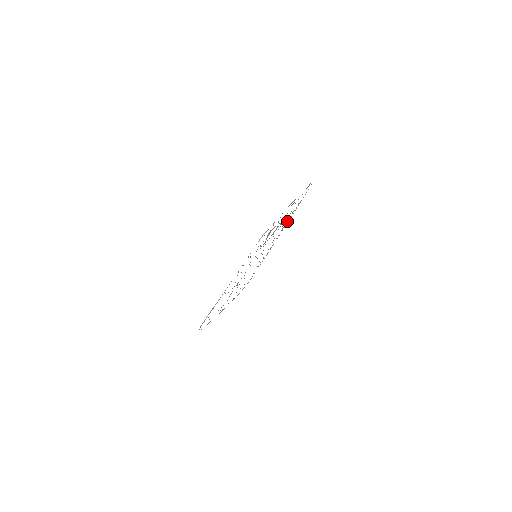
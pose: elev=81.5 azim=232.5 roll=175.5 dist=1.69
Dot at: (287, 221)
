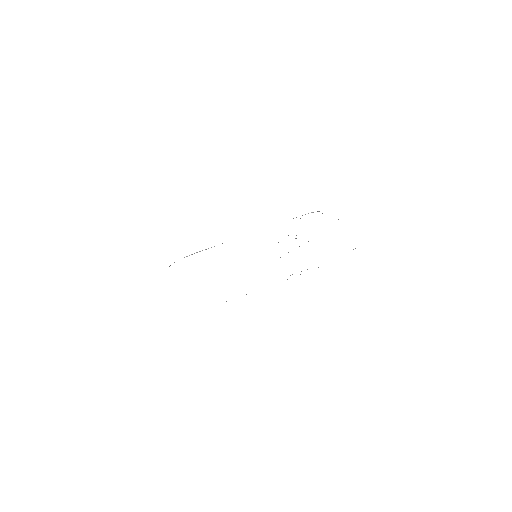
Dot at: occluded
